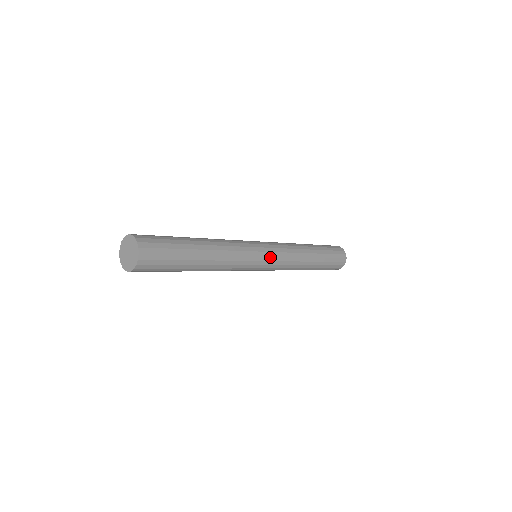
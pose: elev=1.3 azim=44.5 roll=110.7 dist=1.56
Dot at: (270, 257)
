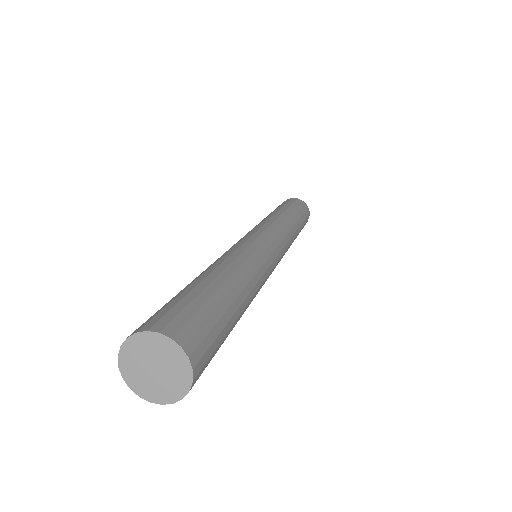
Dot at: occluded
